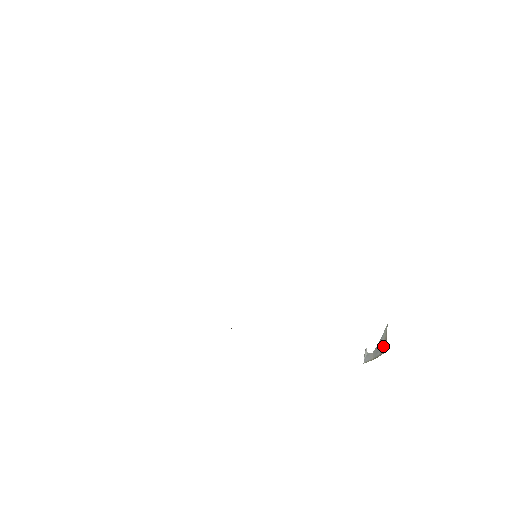
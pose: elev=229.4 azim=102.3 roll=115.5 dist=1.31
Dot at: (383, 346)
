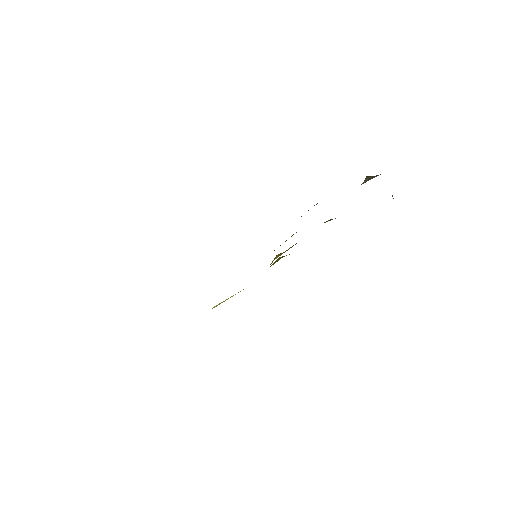
Dot at: occluded
